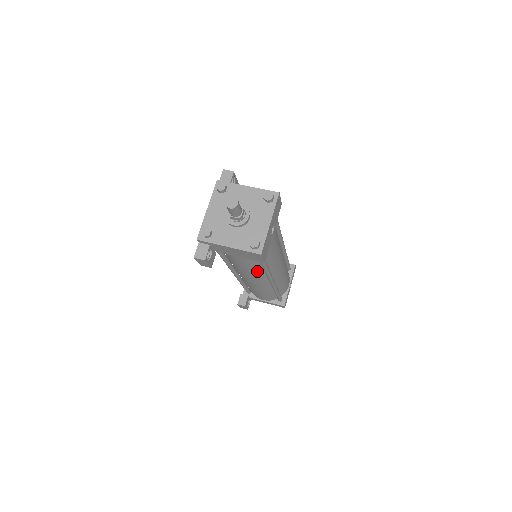
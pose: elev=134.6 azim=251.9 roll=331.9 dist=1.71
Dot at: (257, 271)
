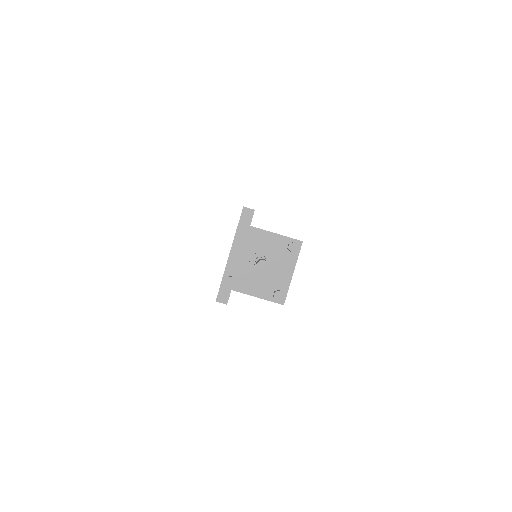
Dot at: occluded
